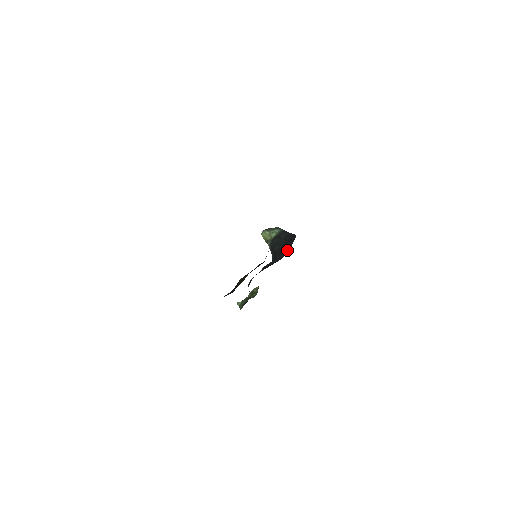
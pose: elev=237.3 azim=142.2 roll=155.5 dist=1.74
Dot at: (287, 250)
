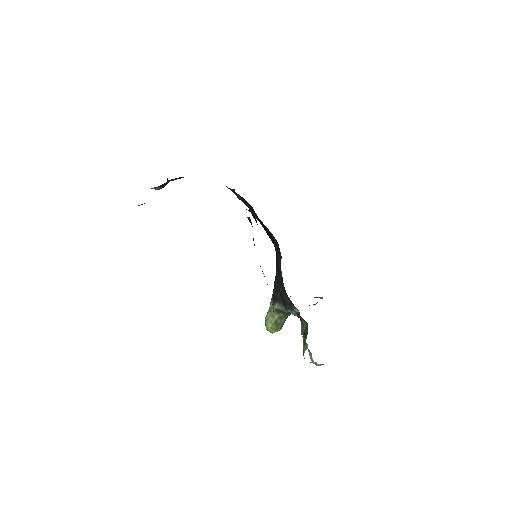
Dot at: (279, 252)
